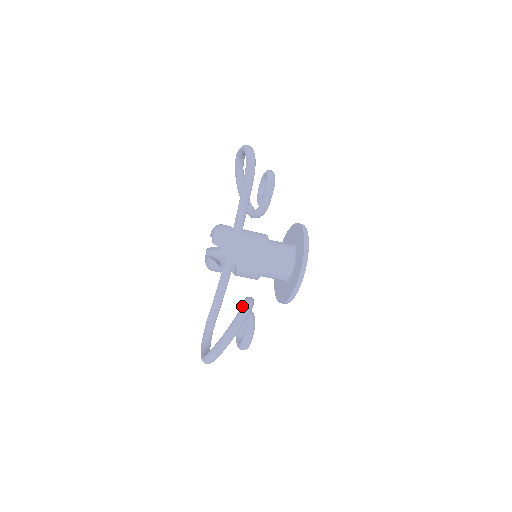
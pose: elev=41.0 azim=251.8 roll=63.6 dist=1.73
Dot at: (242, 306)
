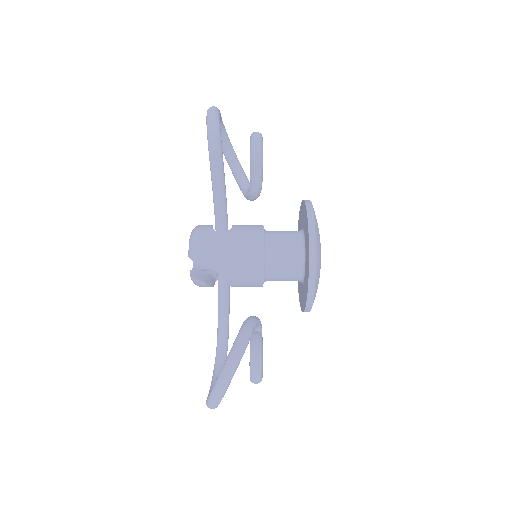
Dot at: (236, 337)
